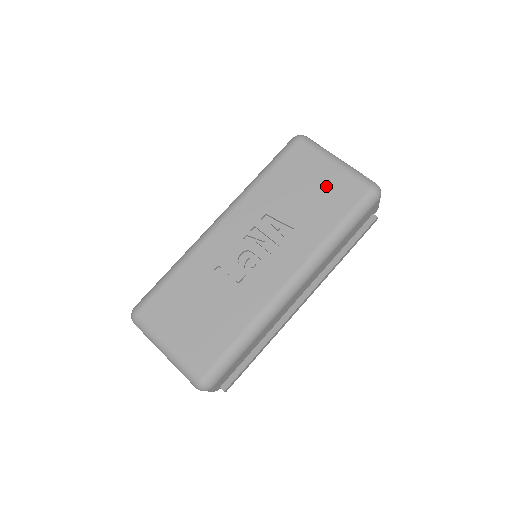
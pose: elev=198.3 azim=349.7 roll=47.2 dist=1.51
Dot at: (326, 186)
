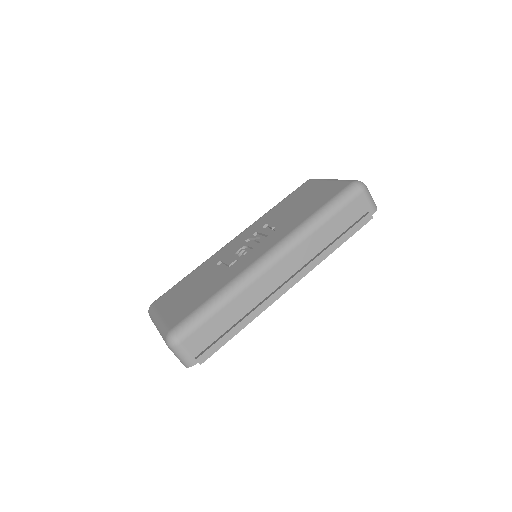
Dot at: (318, 194)
